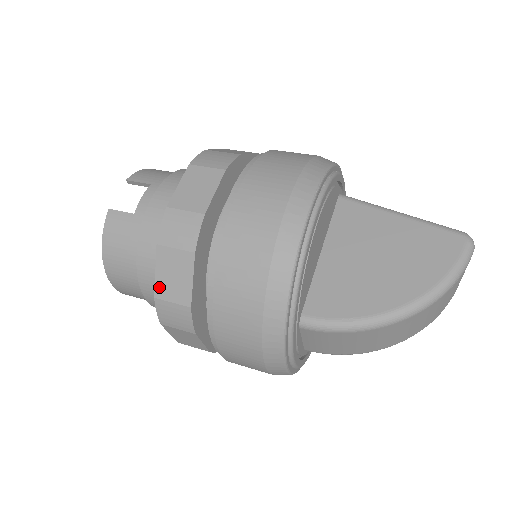
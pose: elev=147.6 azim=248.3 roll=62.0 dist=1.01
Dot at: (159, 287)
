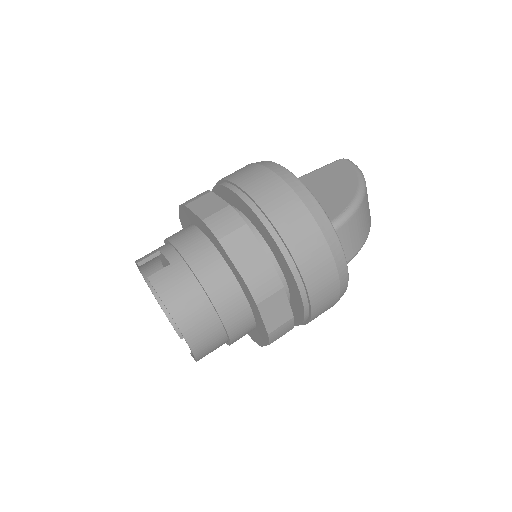
Dot at: (241, 268)
